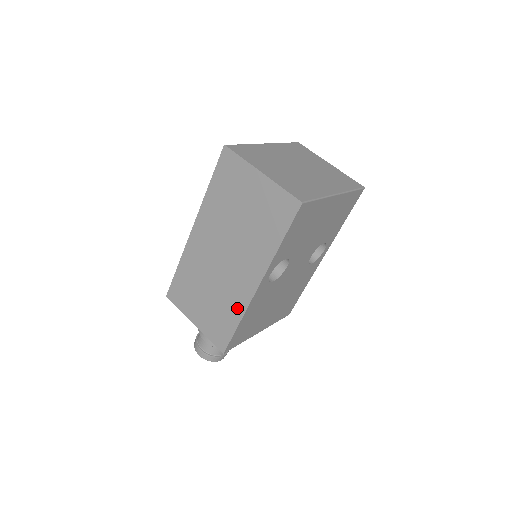
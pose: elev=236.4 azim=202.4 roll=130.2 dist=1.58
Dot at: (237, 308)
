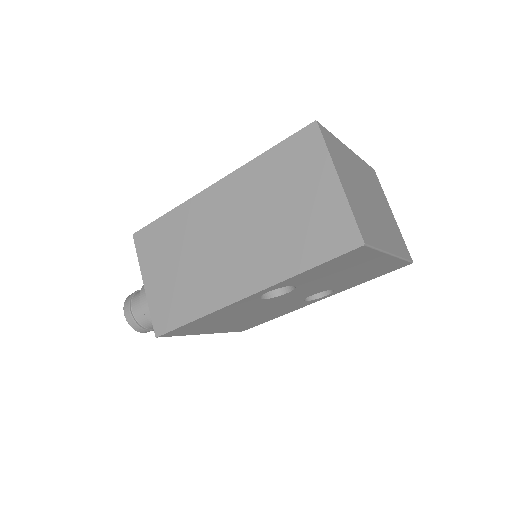
Dot at: (206, 302)
